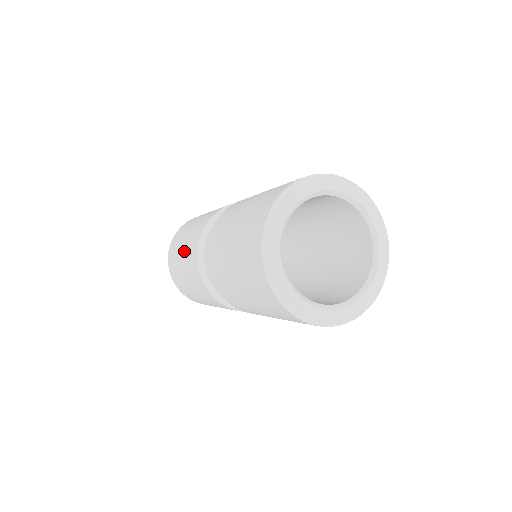
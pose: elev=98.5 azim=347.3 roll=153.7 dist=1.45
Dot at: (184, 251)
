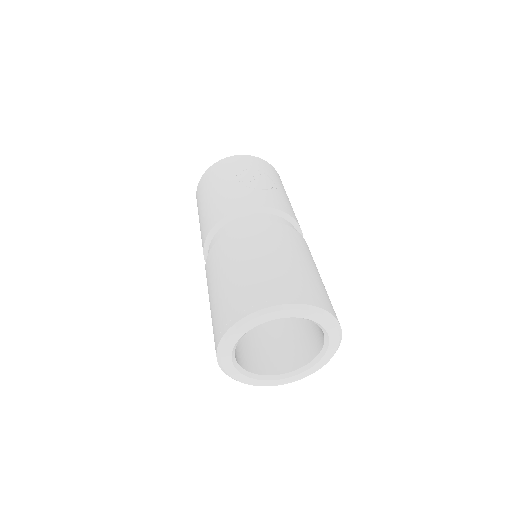
Dot at: (200, 226)
